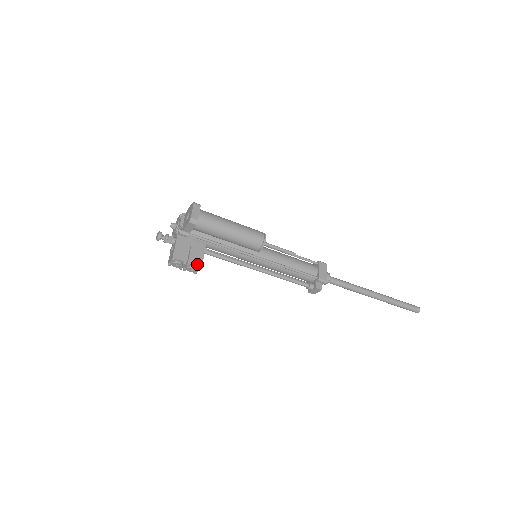
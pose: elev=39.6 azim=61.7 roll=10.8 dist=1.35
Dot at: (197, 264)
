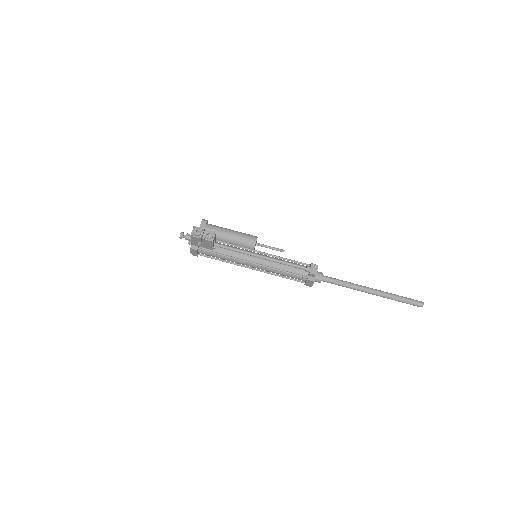
Dot at: (212, 232)
